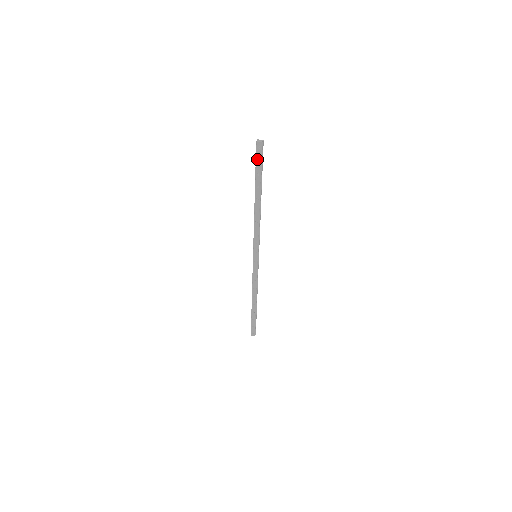
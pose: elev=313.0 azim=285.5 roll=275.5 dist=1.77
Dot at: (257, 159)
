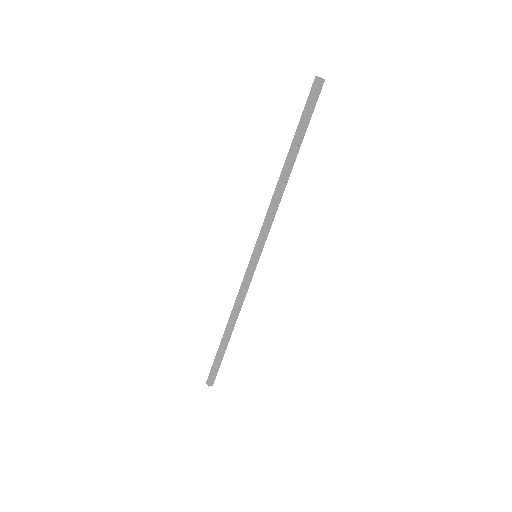
Dot at: (311, 104)
